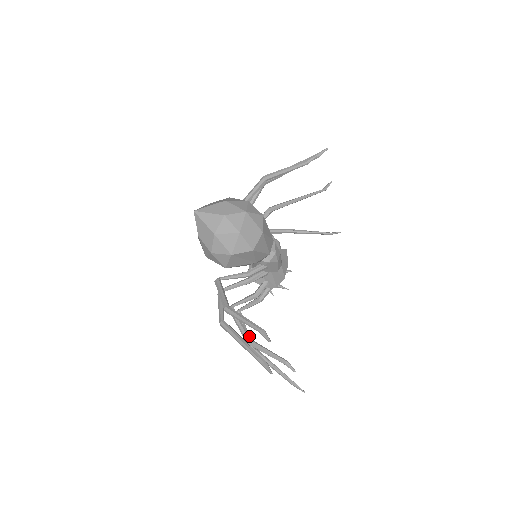
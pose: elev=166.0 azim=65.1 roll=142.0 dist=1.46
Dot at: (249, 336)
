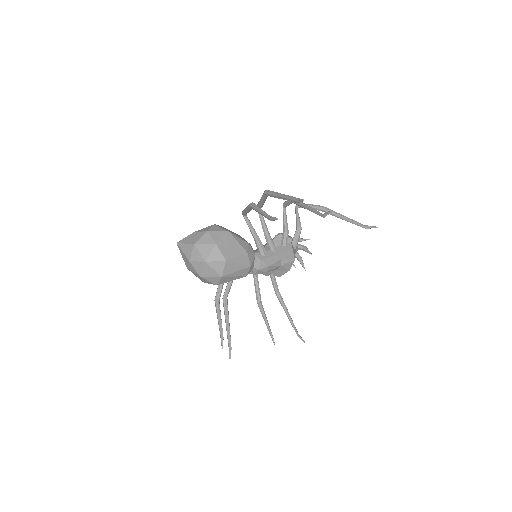
Dot at: (259, 299)
